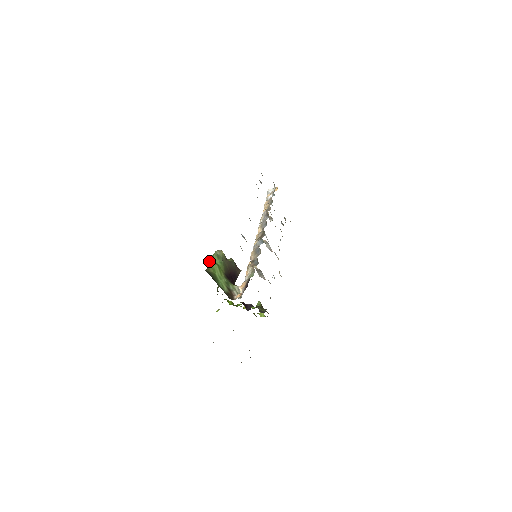
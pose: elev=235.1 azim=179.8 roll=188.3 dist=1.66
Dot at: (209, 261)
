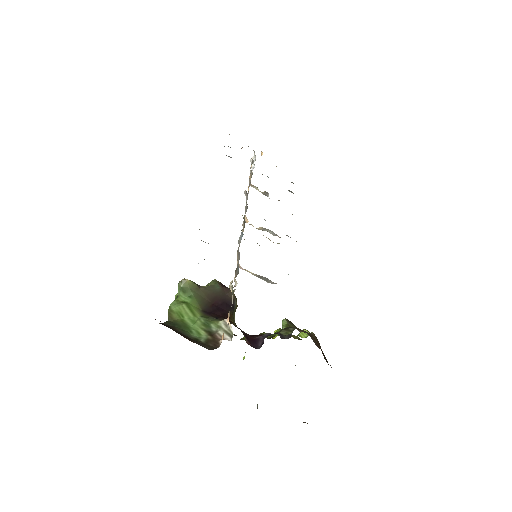
Dot at: (170, 304)
